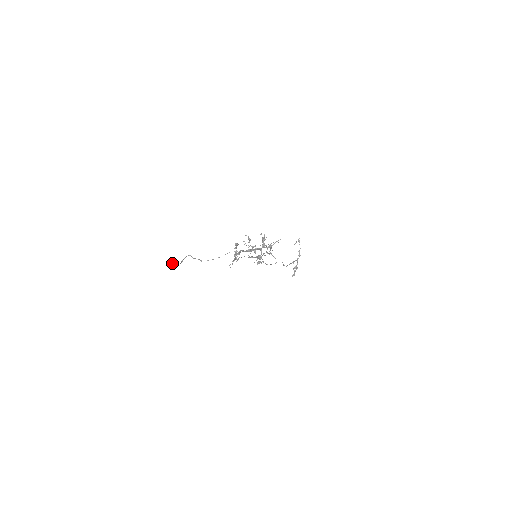
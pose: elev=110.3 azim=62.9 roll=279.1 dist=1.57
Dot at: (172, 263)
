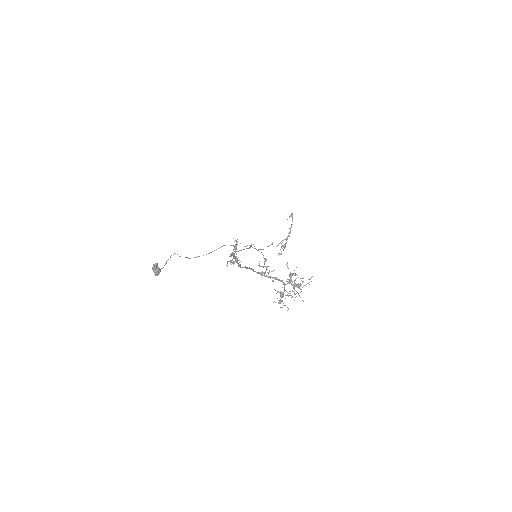
Dot at: (155, 269)
